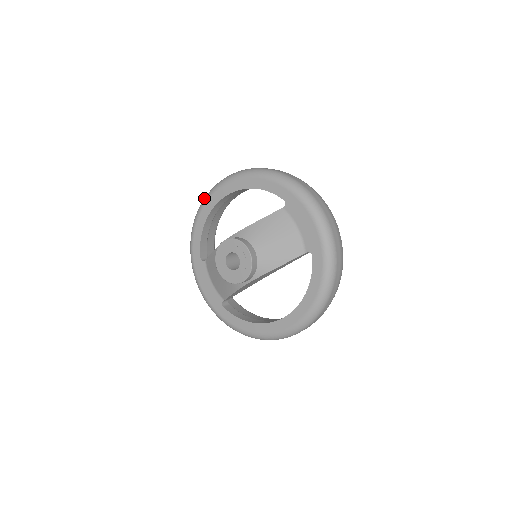
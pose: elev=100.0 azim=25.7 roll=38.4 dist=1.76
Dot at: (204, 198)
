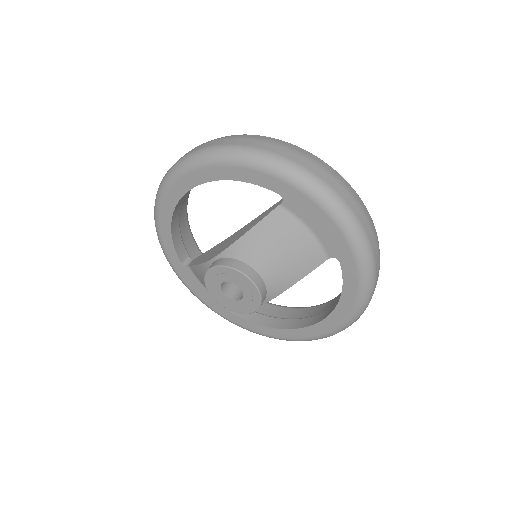
Dot at: (157, 192)
